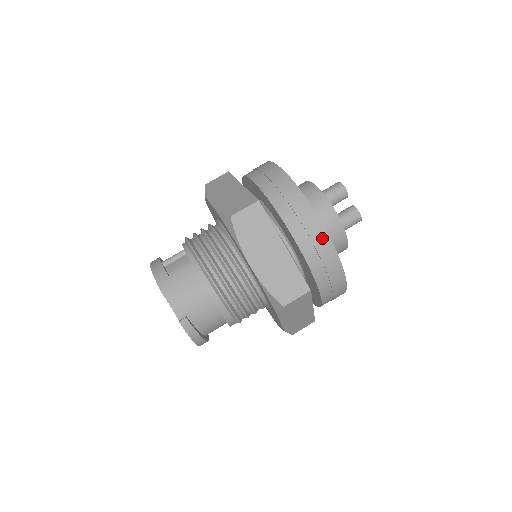
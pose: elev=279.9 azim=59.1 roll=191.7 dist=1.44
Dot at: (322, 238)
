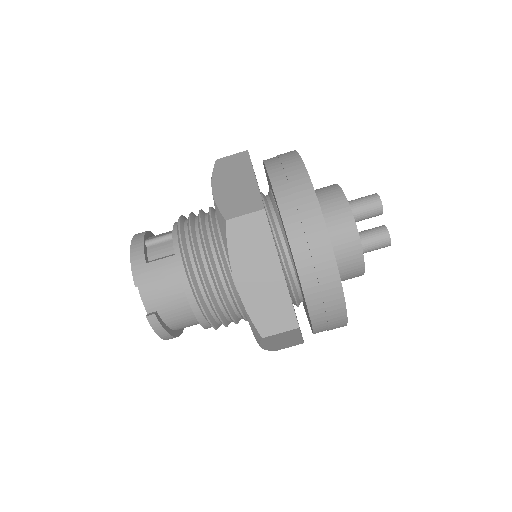
Dot at: (329, 272)
